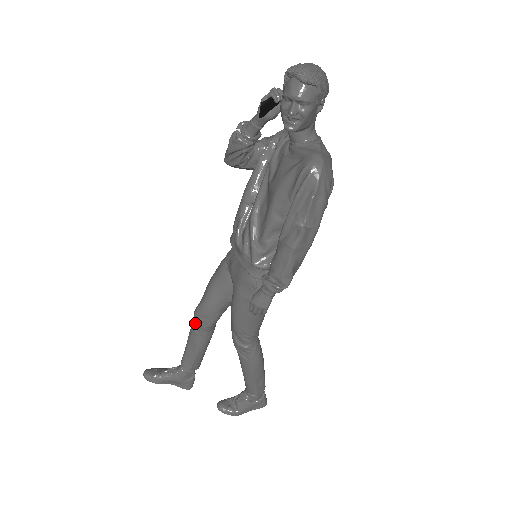
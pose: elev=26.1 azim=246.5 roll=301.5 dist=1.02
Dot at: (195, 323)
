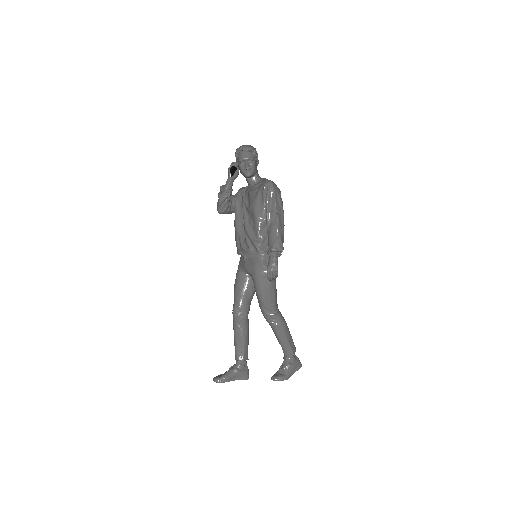
Dot at: (236, 320)
